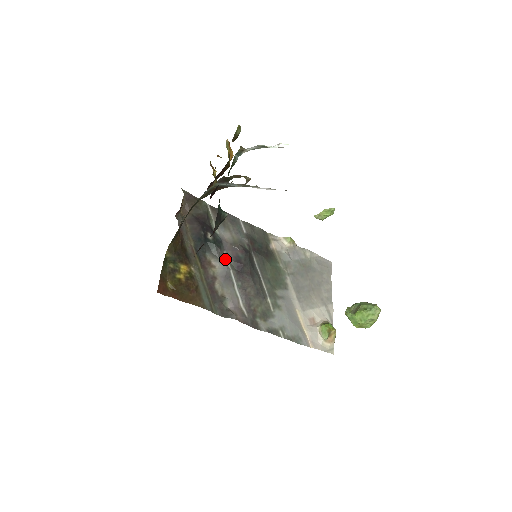
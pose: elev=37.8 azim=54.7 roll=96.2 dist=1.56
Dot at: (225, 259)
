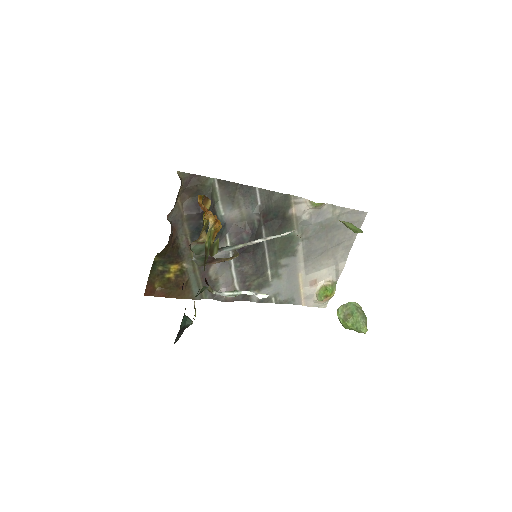
Dot at: (226, 243)
